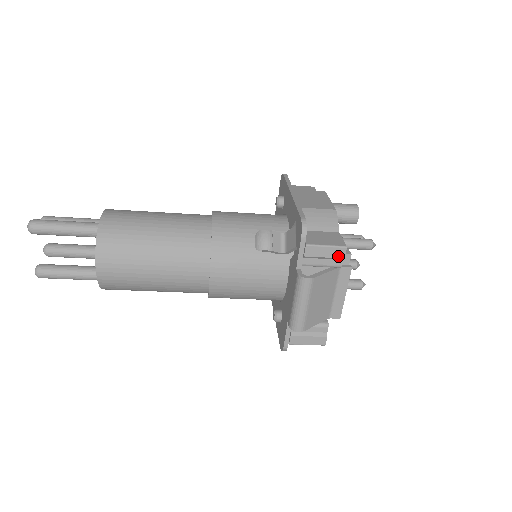
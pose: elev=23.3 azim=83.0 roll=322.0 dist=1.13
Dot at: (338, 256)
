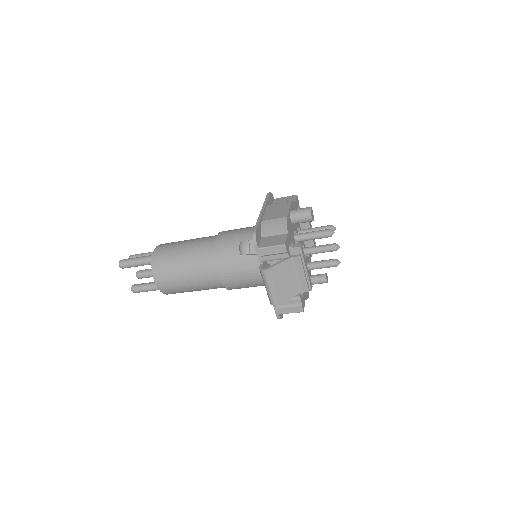
Dot at: (282, 251)
